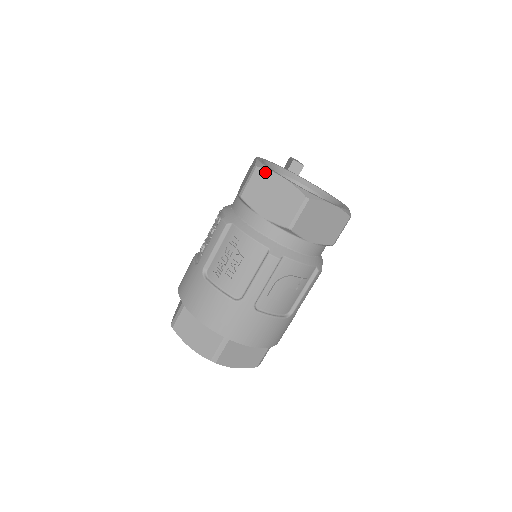
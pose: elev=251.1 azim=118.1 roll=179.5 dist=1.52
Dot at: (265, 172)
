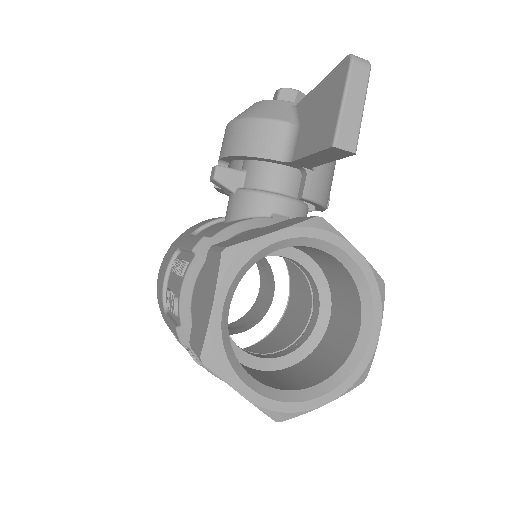
Dot at: (216, 374)
